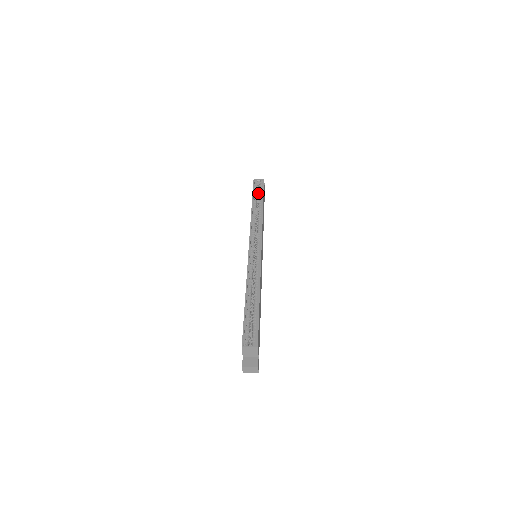
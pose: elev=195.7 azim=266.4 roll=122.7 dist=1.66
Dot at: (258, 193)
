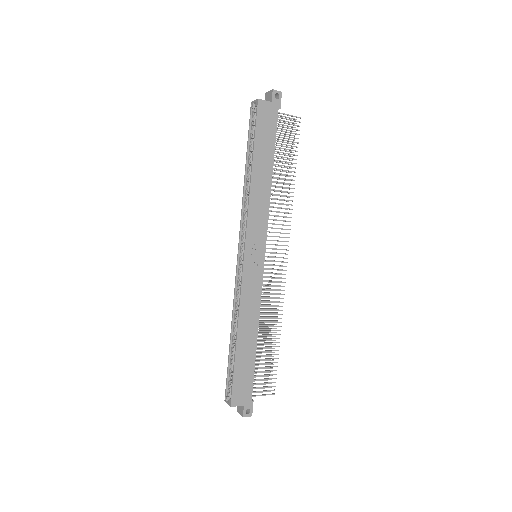
Dot at: occluded
